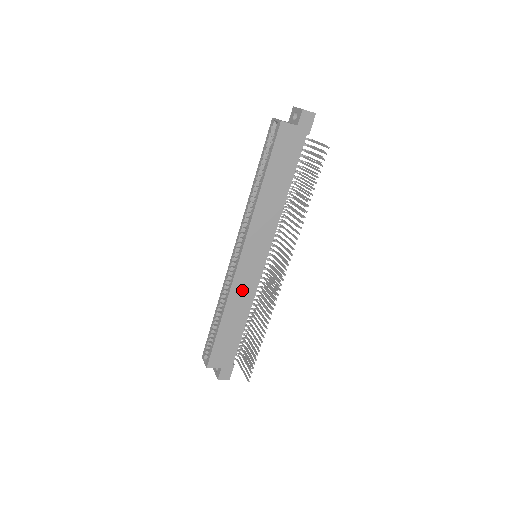
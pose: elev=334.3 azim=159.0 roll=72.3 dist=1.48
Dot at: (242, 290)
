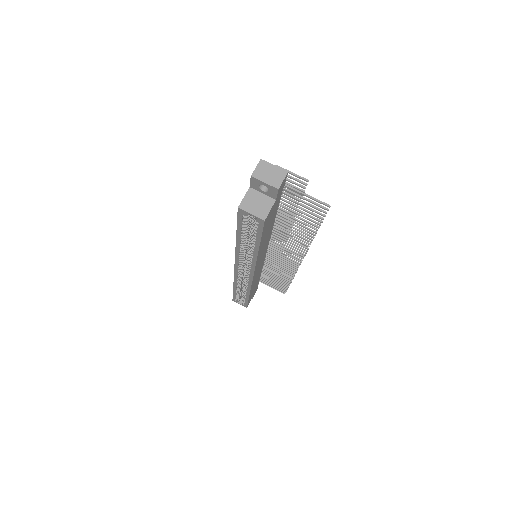
Dot at: occluded
